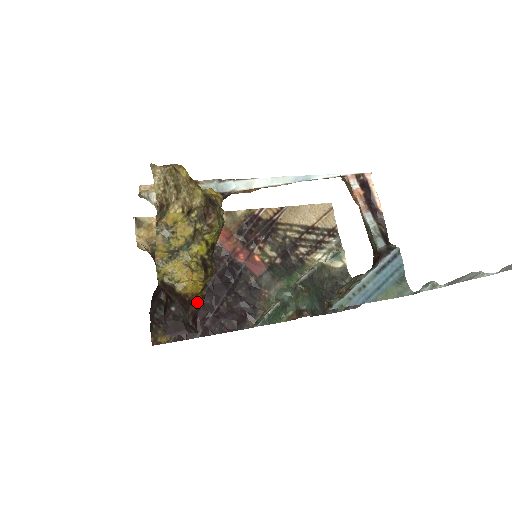
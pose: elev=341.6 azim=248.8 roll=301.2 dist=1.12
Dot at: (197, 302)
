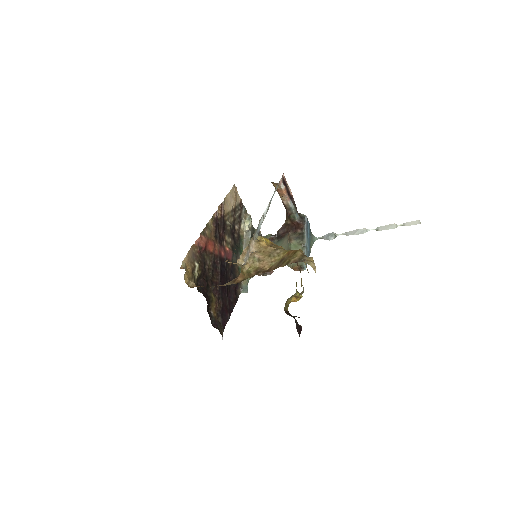
Dot at: occluded
